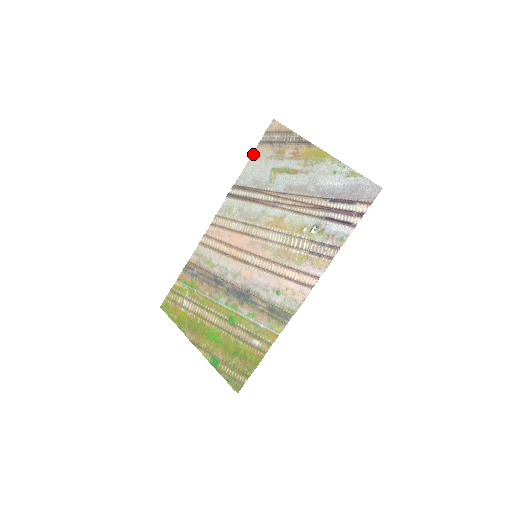
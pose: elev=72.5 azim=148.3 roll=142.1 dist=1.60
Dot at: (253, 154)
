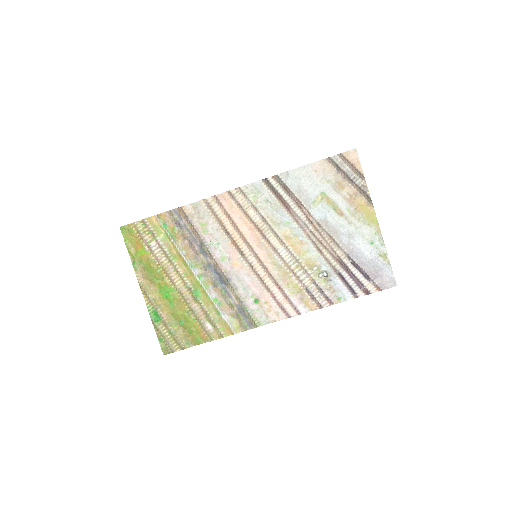
Dot at: (315, 163)
